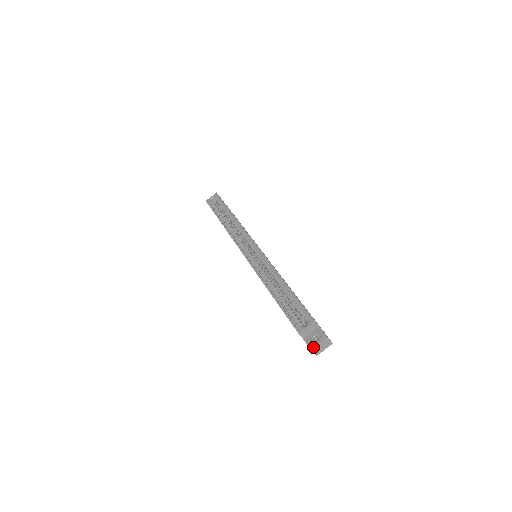
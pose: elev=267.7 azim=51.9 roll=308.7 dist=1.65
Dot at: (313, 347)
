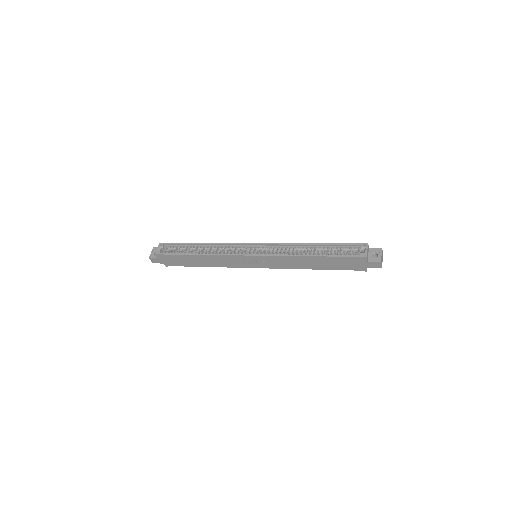
Dot at: (381, 259)
